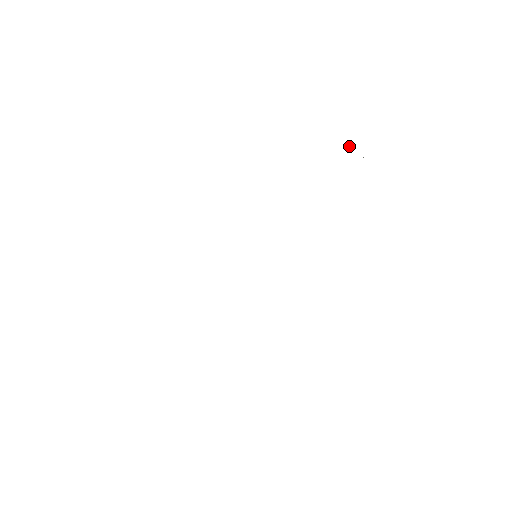
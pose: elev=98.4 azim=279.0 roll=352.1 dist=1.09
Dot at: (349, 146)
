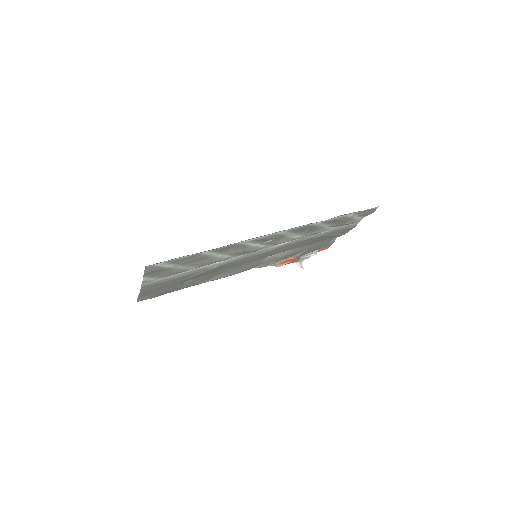
Dot at: (299, 265)
